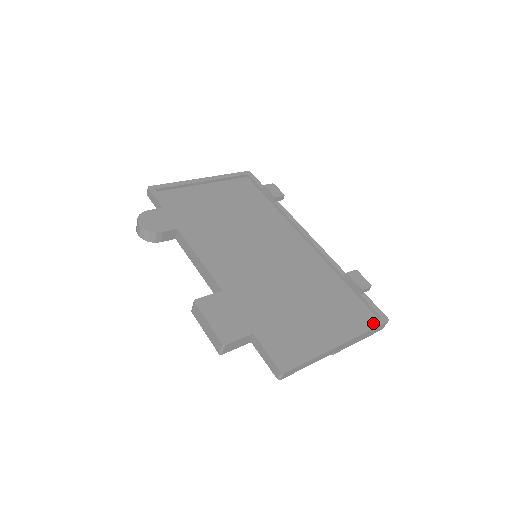
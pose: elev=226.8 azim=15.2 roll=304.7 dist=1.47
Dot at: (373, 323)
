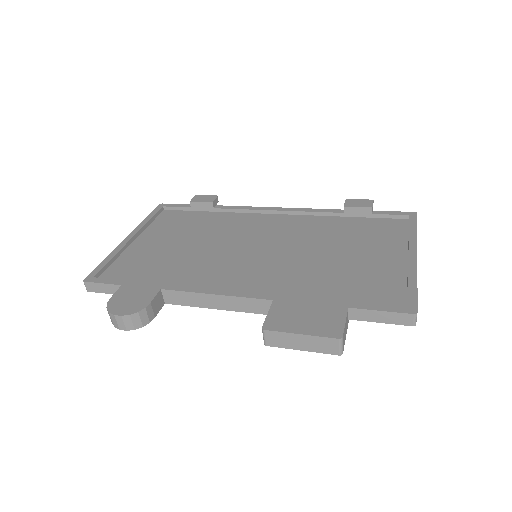
Dot at: (411, 223)
